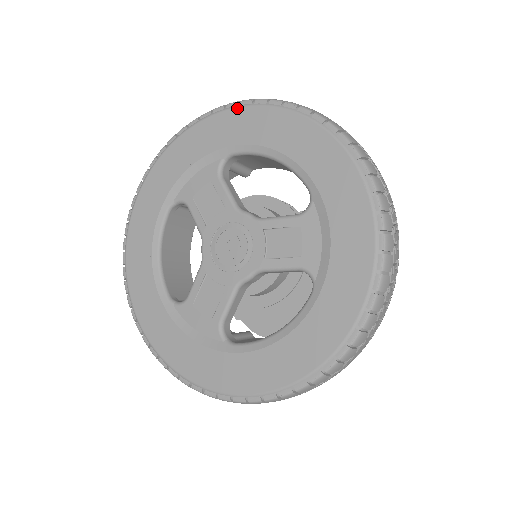
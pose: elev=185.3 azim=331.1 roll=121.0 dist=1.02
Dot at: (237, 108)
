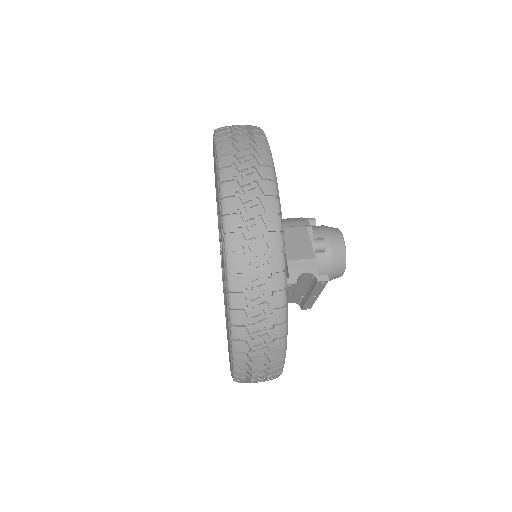
Dot at: (225, 287)
